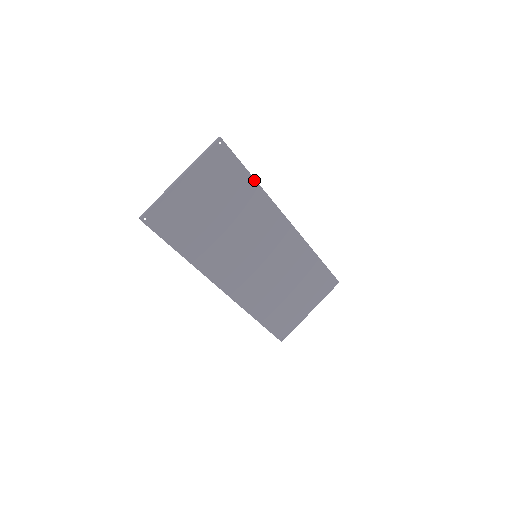
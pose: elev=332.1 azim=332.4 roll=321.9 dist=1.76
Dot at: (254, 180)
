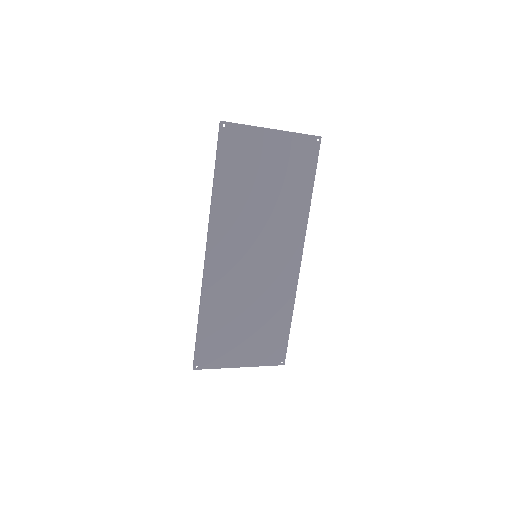
Dot at: (311, 193)
